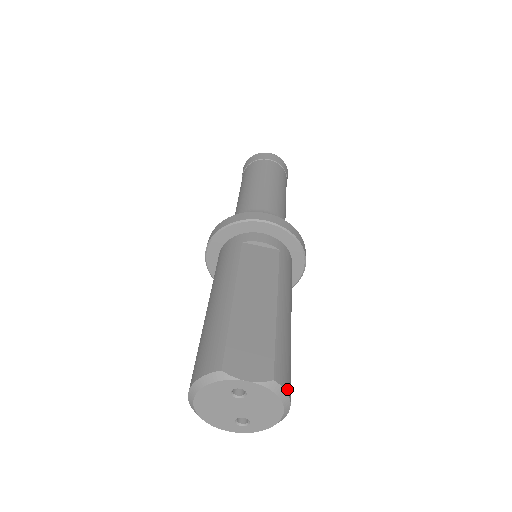
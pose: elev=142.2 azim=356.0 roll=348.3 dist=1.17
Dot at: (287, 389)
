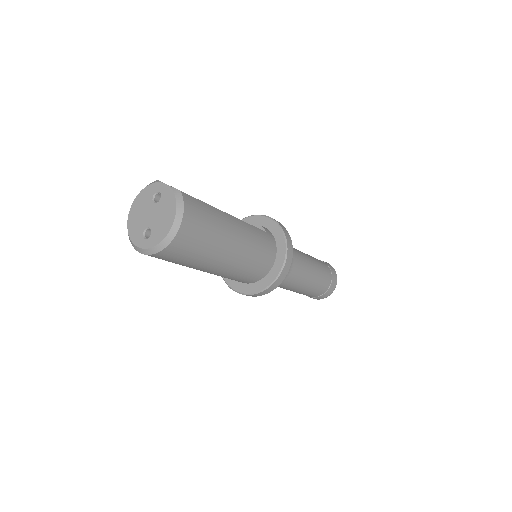
Dot at: (186, 207)
